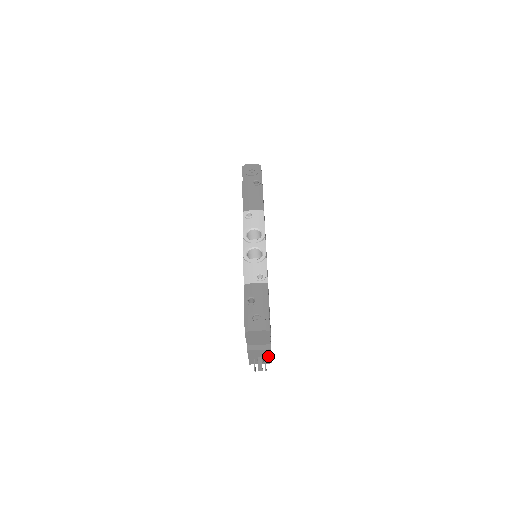
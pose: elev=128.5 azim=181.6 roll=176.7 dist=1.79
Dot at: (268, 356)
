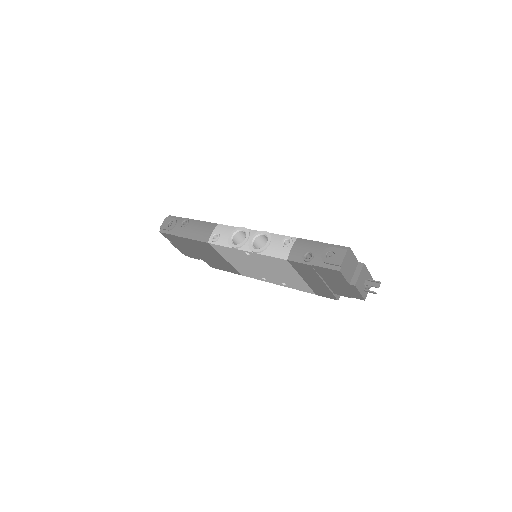
Dot at: (367, 274)
